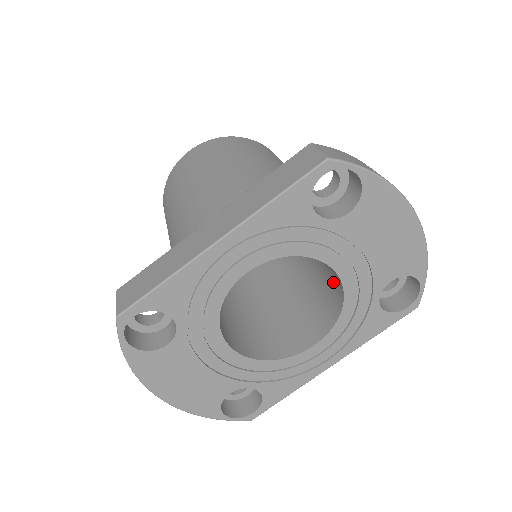
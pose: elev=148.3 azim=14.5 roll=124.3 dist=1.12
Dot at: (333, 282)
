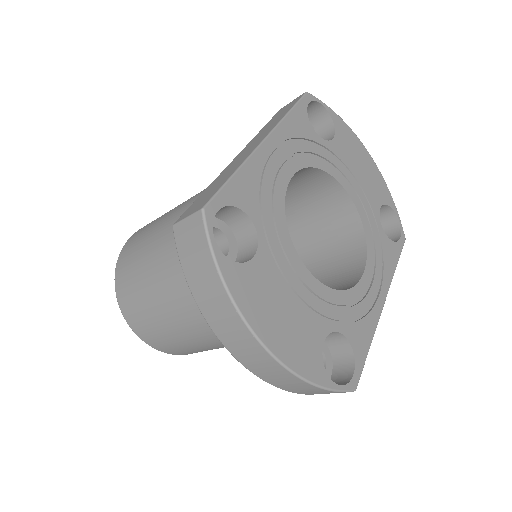
Dot at: (341, 226)
